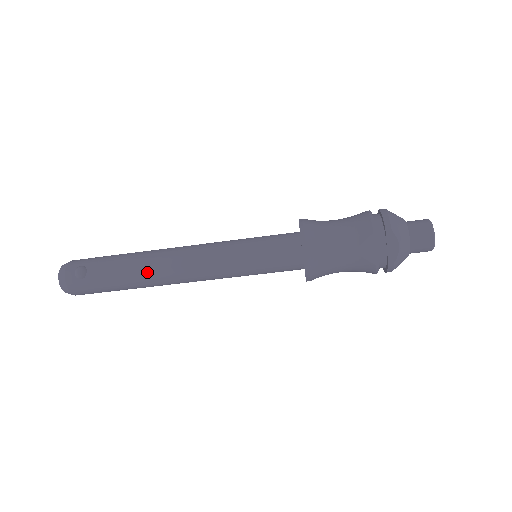
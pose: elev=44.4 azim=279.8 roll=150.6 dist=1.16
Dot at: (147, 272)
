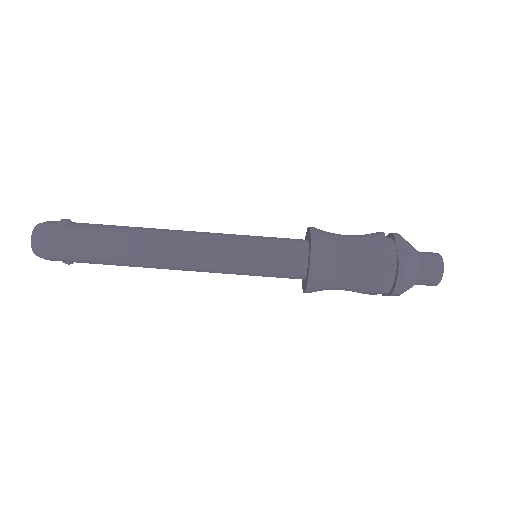
Dot at: (138, 233)
